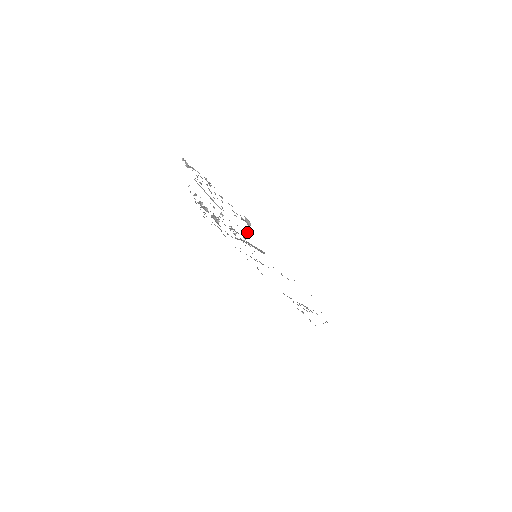
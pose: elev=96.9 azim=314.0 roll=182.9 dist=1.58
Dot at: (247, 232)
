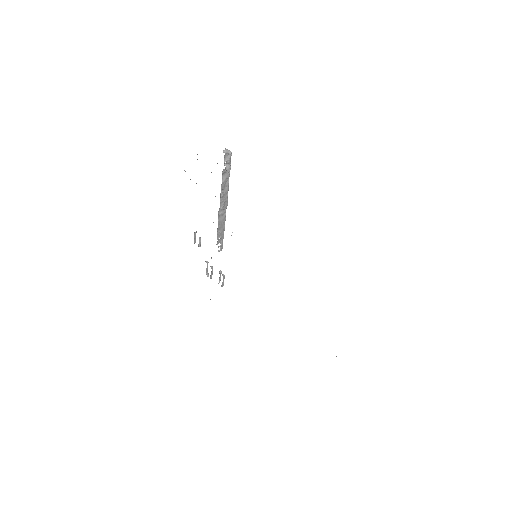
Dot at: (228, 162)
